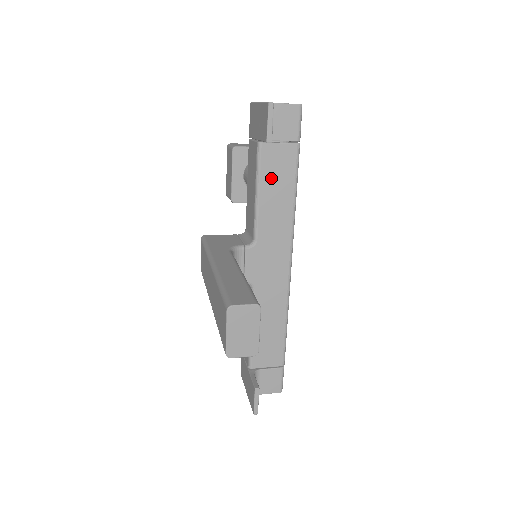
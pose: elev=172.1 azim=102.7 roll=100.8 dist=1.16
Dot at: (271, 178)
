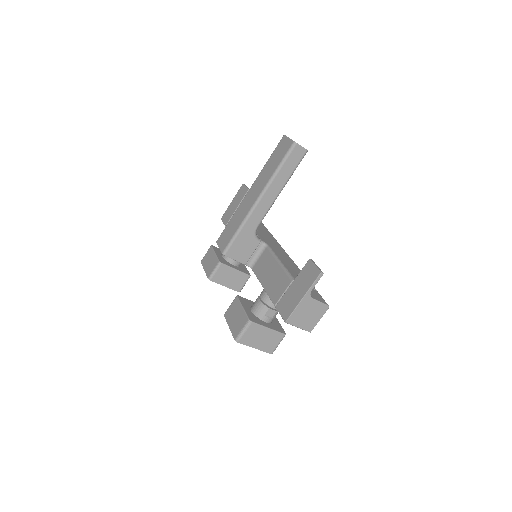
Dot at: occluded
